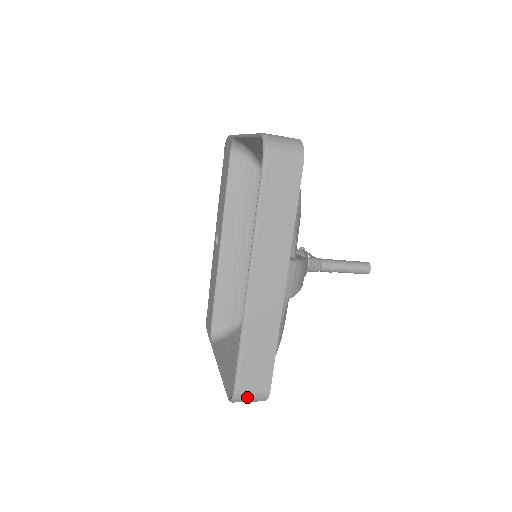
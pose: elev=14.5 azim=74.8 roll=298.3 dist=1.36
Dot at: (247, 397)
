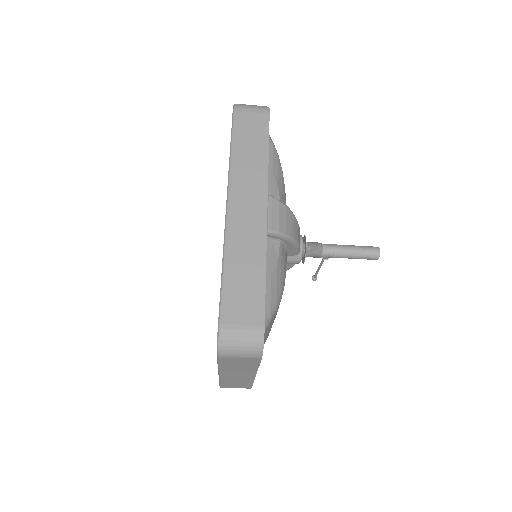
Dot at: (236, 334)
